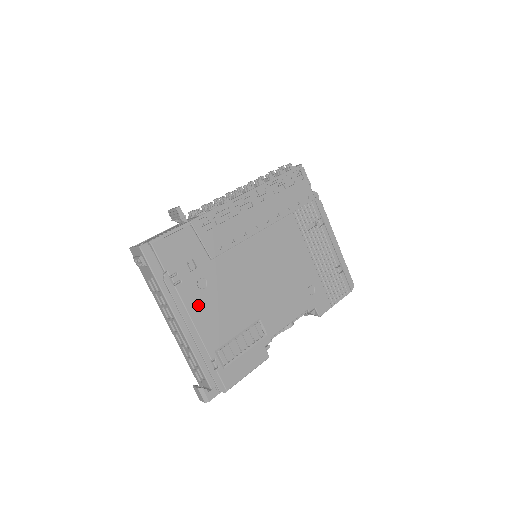
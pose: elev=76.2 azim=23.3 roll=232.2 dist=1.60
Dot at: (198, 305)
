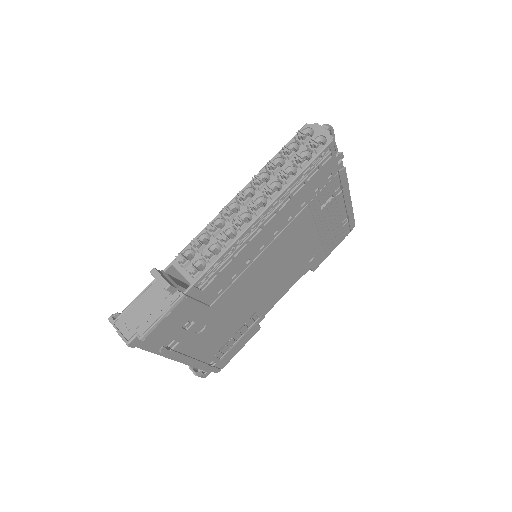
Dot at: (197, 344)
